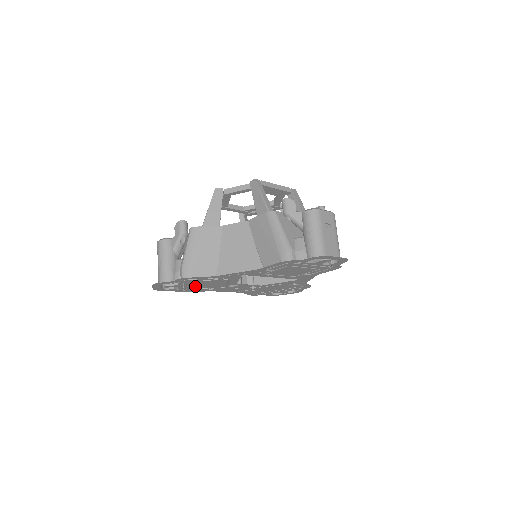
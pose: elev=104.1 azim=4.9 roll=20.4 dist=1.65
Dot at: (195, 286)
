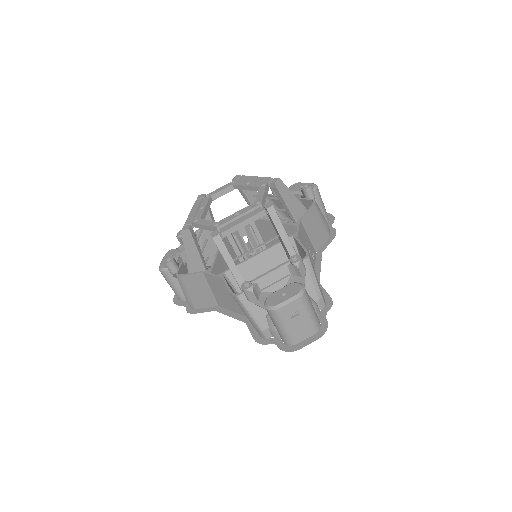
Dot at: occluded
